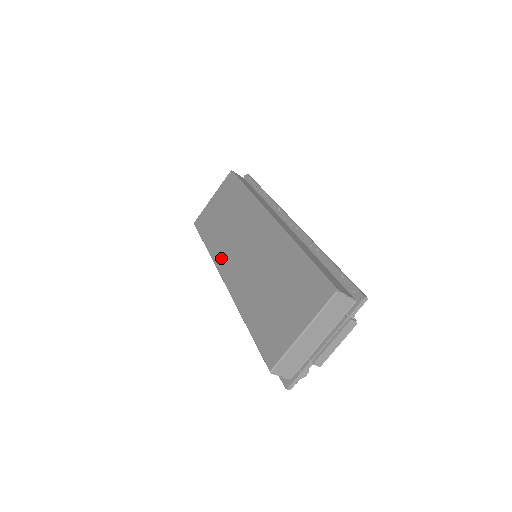
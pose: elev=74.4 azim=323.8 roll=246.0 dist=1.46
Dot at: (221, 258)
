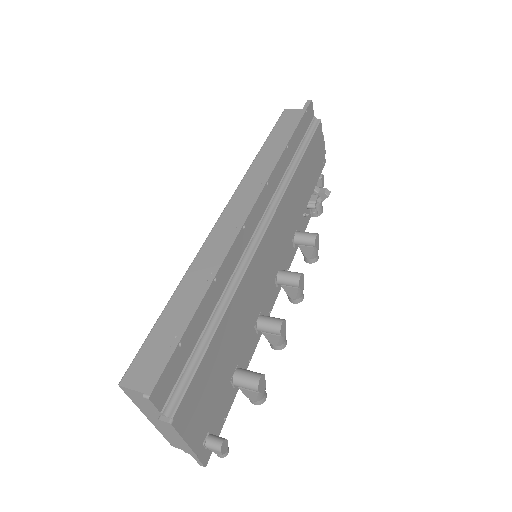
Dot at: occluded
